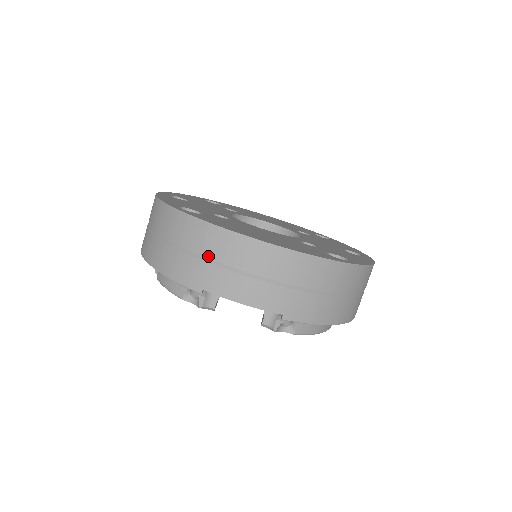
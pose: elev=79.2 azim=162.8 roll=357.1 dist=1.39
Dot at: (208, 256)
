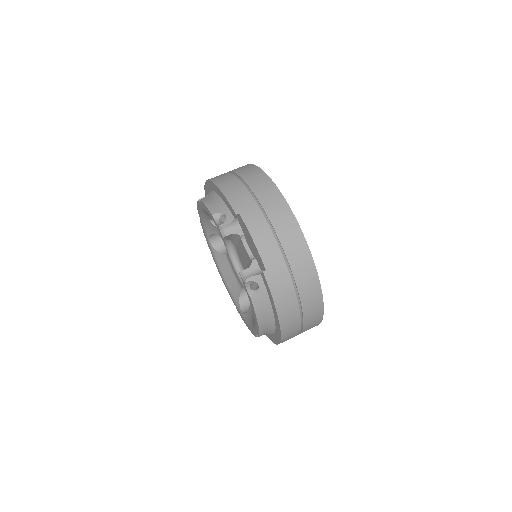
Dot at: (261, 201)
